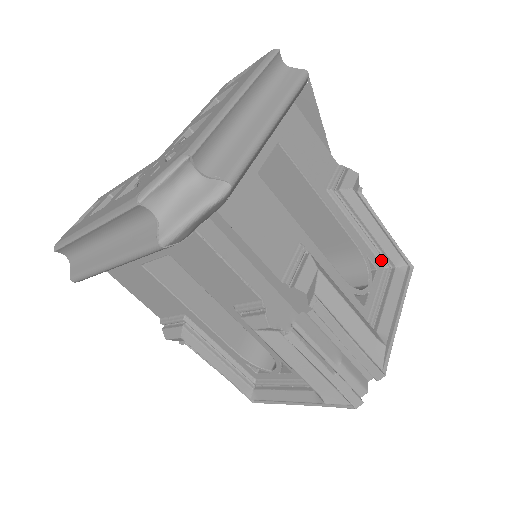
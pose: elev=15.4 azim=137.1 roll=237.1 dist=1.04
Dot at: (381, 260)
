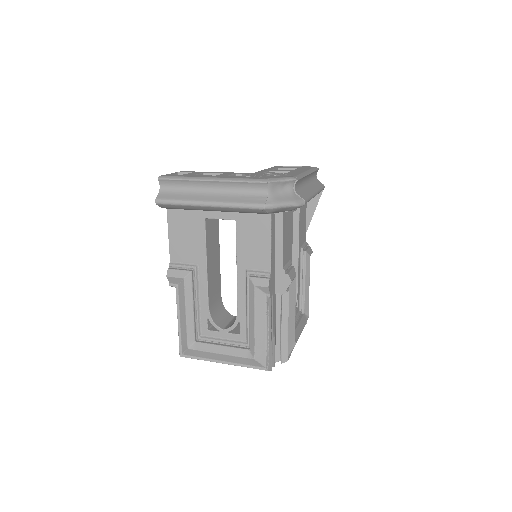
Dot at: (300, 304)
